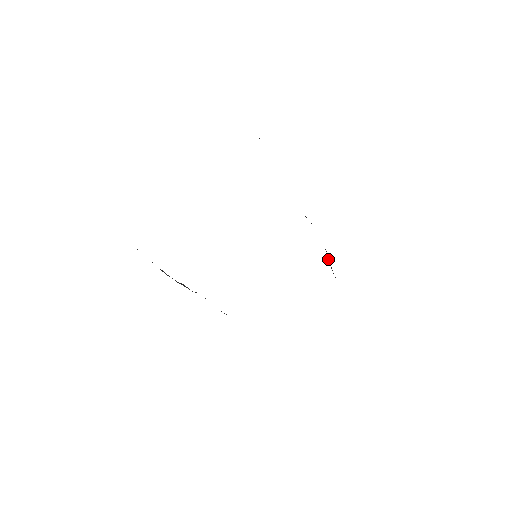
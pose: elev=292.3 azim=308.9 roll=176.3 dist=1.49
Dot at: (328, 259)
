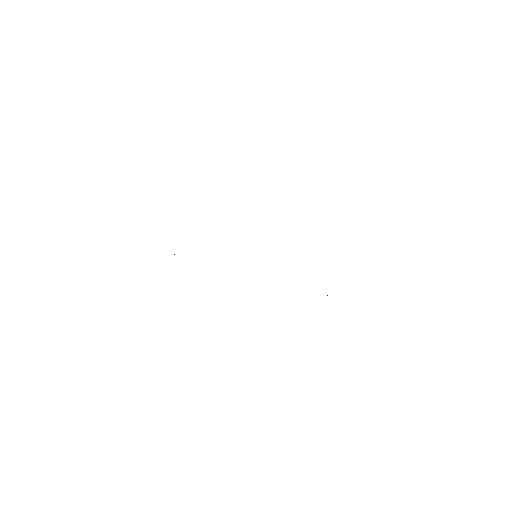
Dot at: occluded
